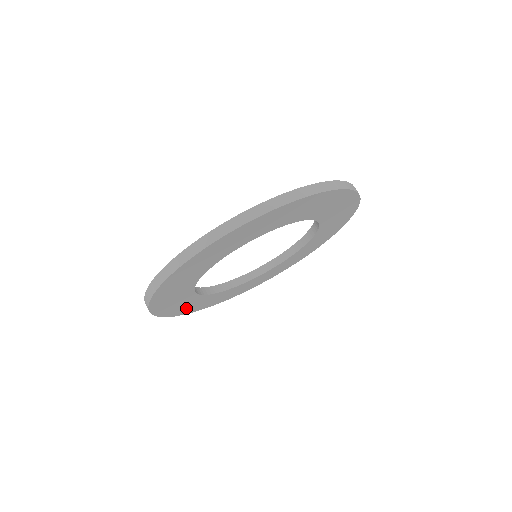
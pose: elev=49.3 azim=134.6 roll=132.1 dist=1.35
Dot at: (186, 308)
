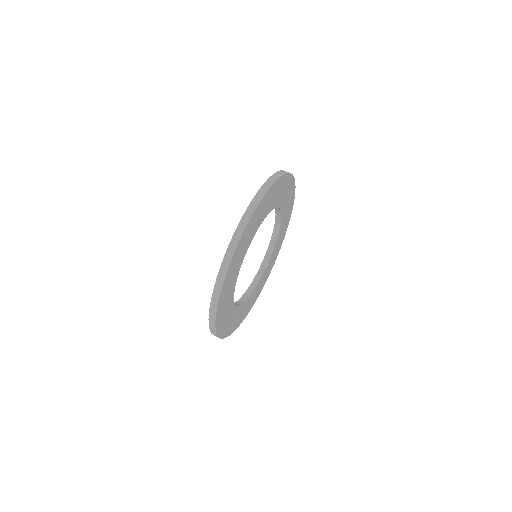
Dot at: (236, 322)
